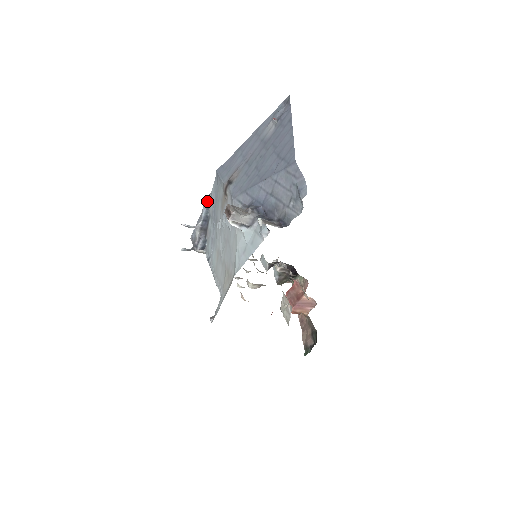
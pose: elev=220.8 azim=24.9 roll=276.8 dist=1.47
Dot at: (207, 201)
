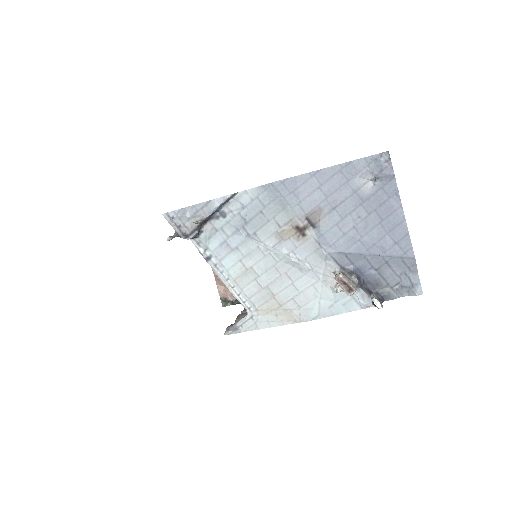
Dot at: (228, 198)
